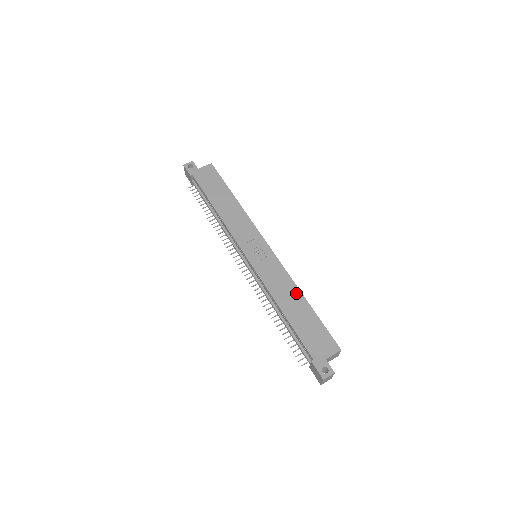
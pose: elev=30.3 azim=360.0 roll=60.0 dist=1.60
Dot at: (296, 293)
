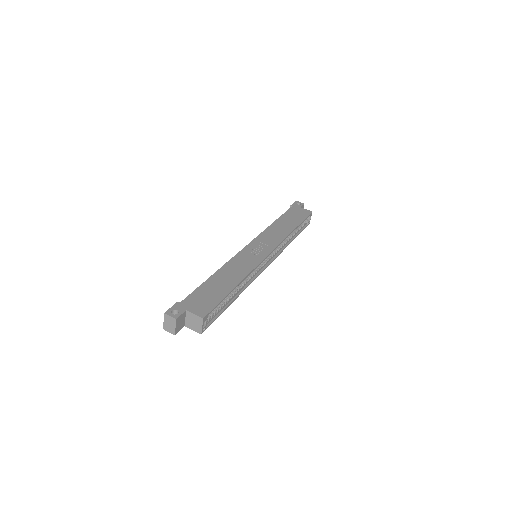
Dot at: (238, 278)
